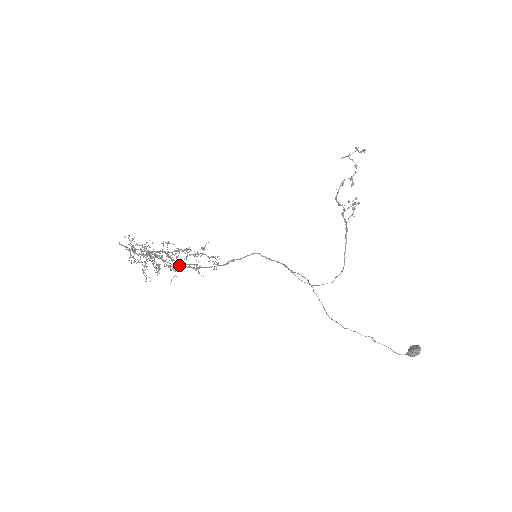
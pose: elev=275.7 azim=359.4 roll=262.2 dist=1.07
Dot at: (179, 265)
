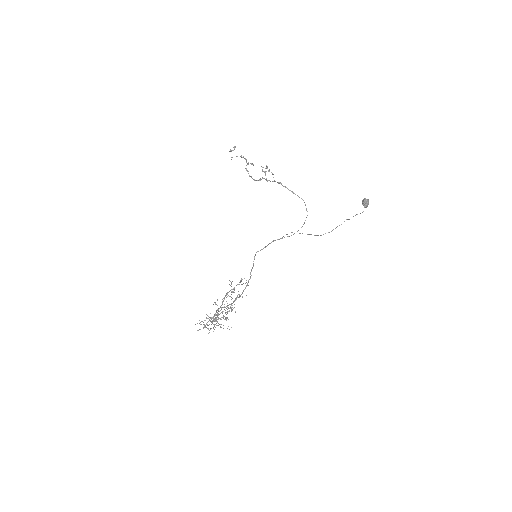
Dot at: (231, 305)
